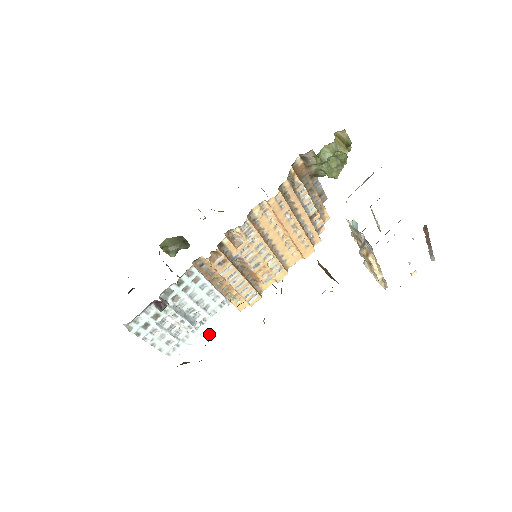
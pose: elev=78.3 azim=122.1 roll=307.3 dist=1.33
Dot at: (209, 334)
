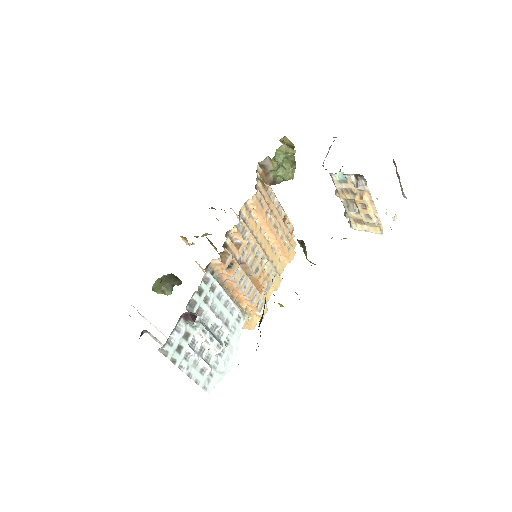
Dot at: (235, 358)
